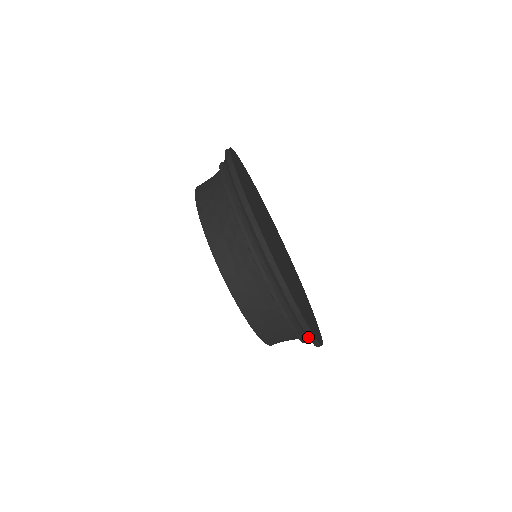
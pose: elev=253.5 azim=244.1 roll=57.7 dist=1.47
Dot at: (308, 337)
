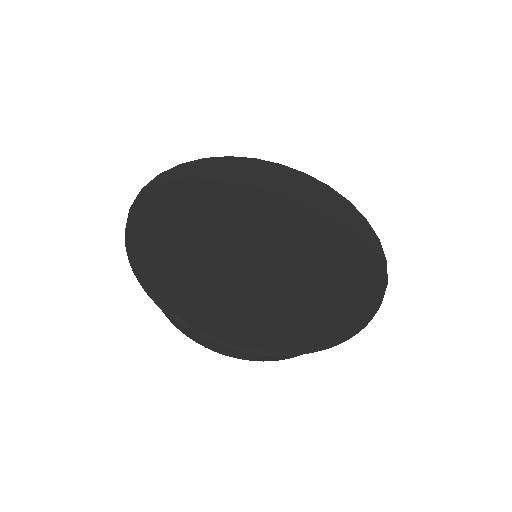
Dot at: occluded
